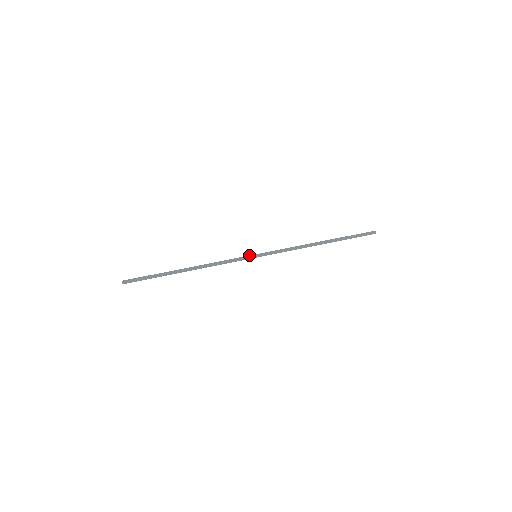
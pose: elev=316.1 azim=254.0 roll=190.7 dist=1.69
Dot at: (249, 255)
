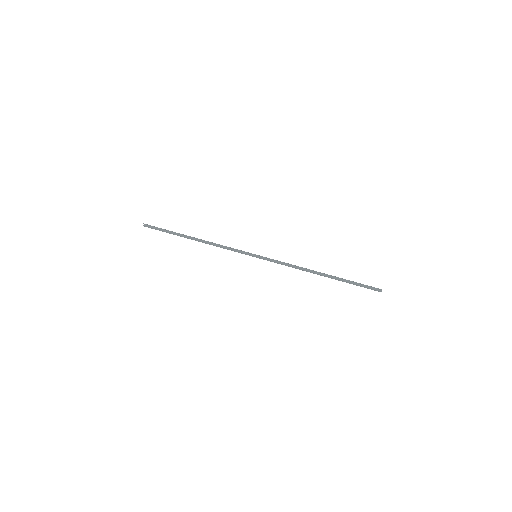
Dot at: (250, 253)
